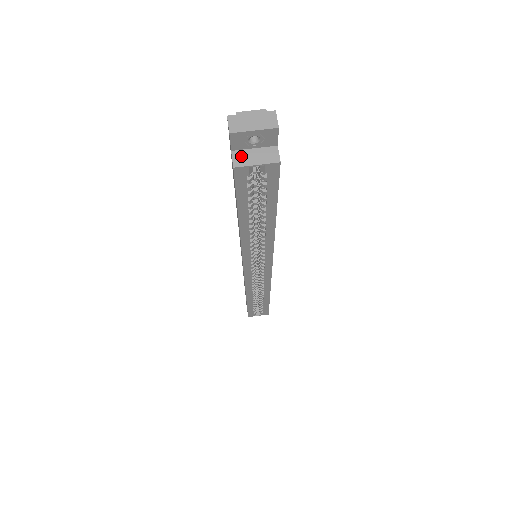
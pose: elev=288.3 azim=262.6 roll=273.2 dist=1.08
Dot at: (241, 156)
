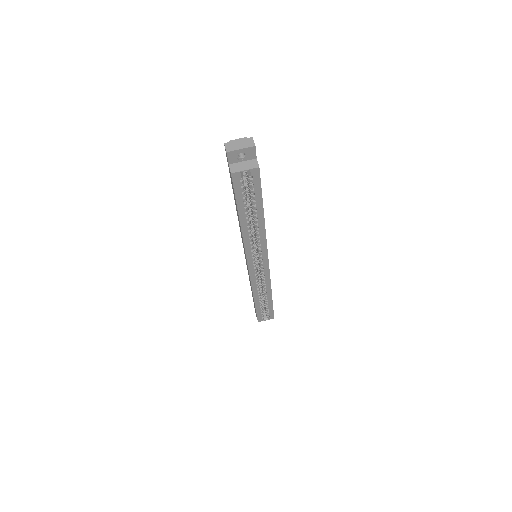
Dot at: (235, 167)
